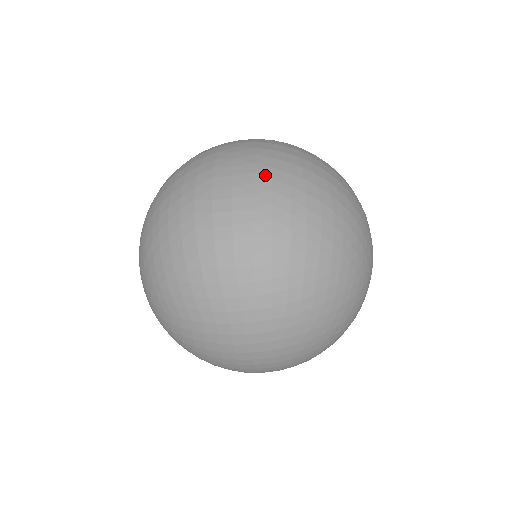
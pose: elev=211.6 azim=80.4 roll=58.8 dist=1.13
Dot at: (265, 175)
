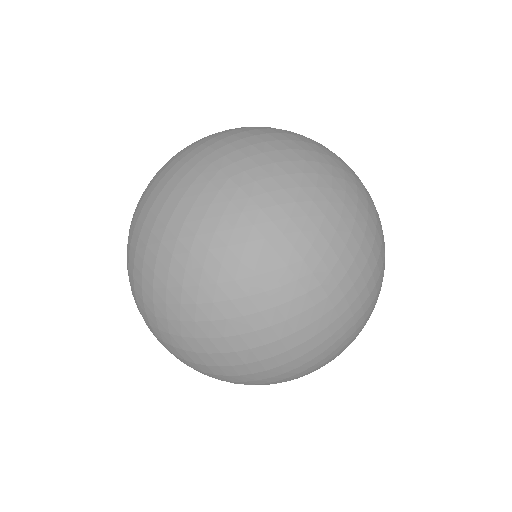
Dot at: occluded
